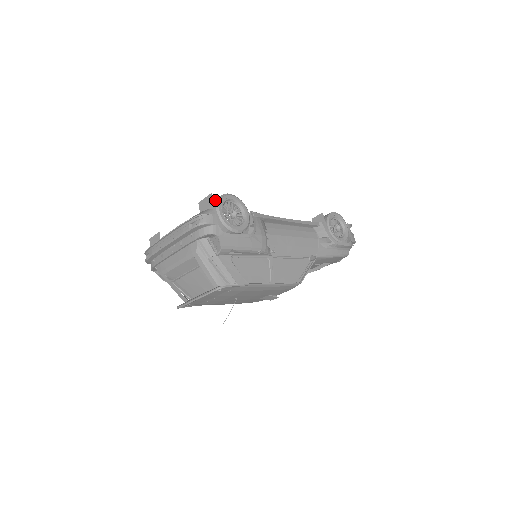
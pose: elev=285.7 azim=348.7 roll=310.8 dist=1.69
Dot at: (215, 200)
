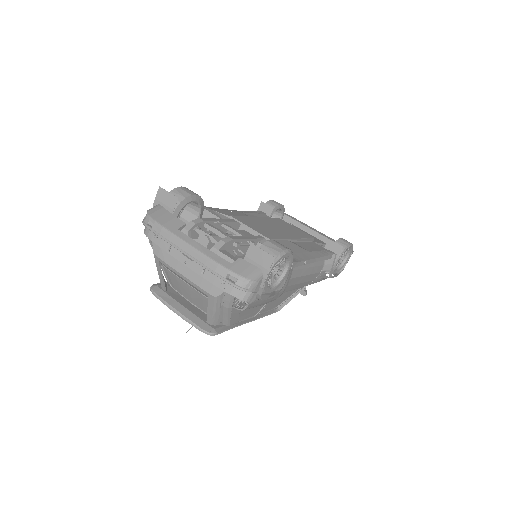
Dot at: occluded
